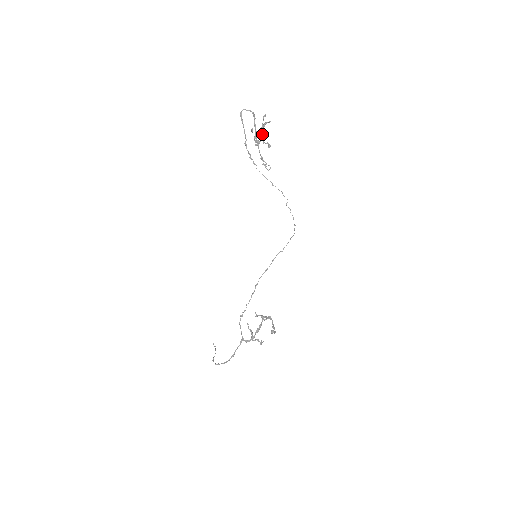
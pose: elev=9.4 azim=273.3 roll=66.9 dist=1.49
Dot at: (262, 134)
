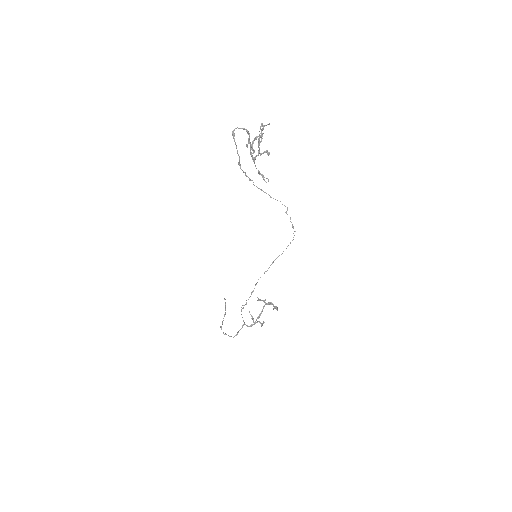
Dot at: (259, 144)
